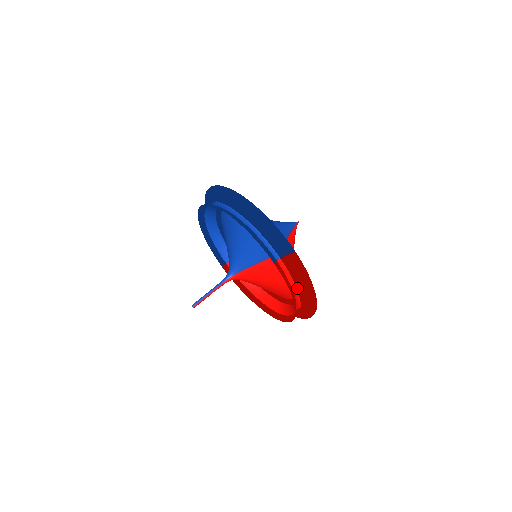
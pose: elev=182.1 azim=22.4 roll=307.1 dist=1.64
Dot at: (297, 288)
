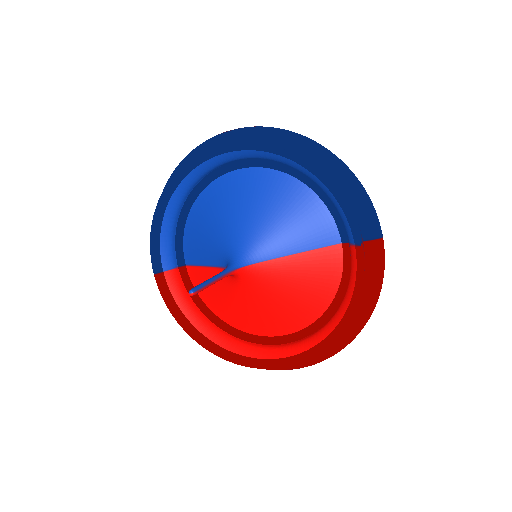
Dot at: occluded
